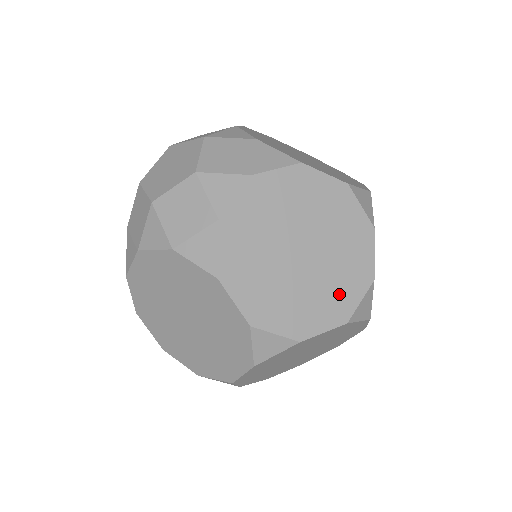
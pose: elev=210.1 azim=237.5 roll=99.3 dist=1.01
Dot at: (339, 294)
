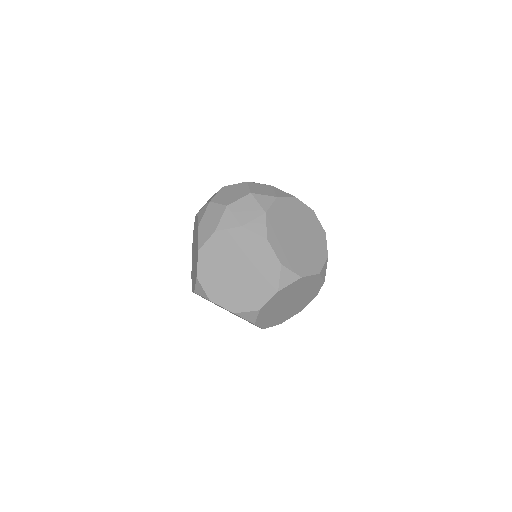
Dot at: (315, 259)
